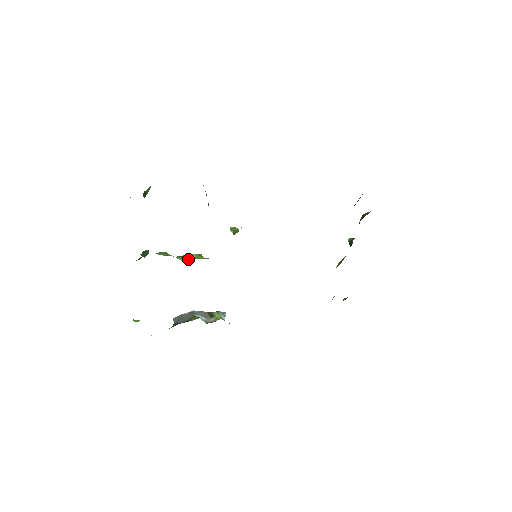
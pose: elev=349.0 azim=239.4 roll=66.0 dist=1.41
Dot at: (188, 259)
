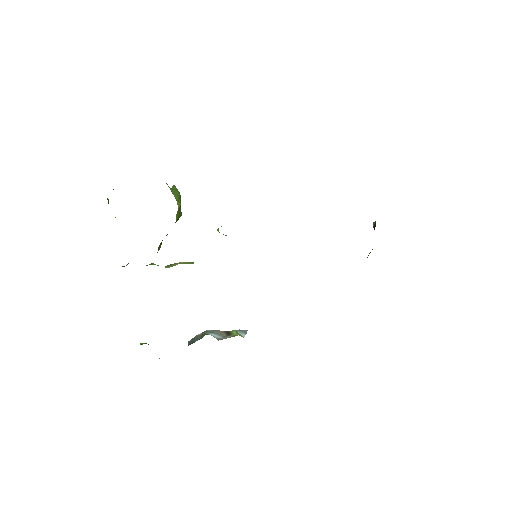
Dot at: (174, 265)
